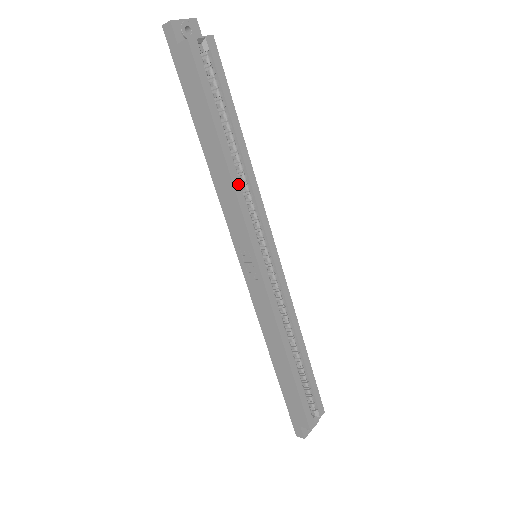
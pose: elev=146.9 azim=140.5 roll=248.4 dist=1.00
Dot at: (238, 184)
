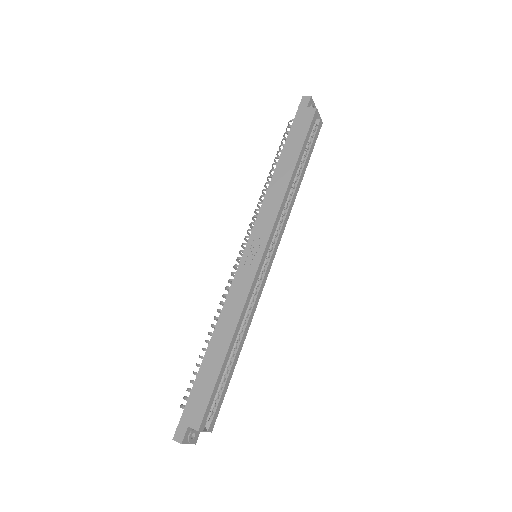
Dot at: (286, 197)
